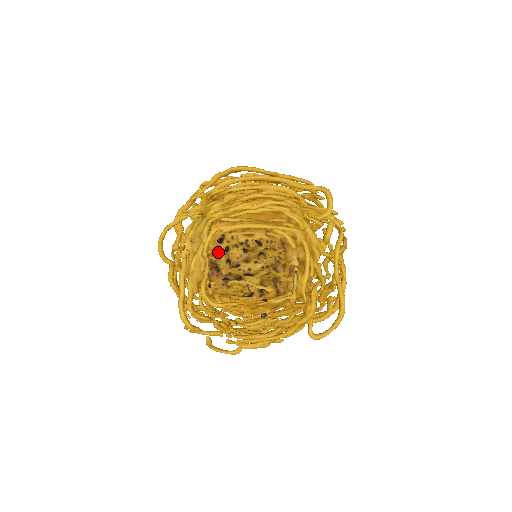
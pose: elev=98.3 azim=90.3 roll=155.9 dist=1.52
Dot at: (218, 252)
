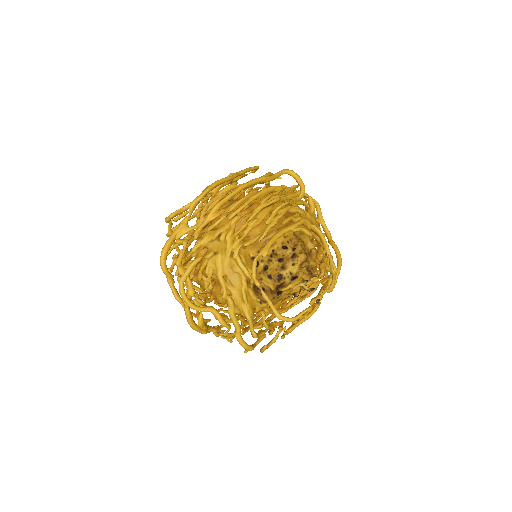
Dot at: (258, 275)
